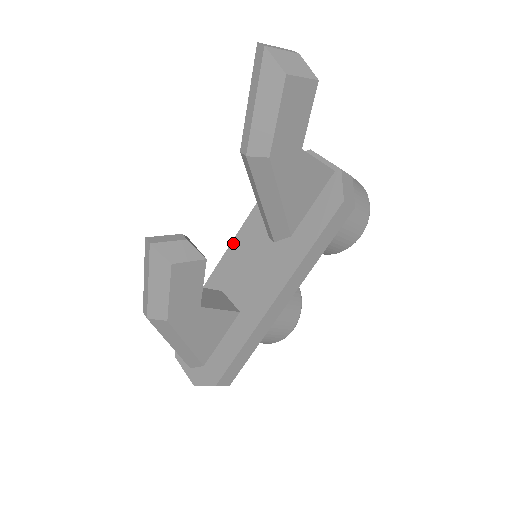
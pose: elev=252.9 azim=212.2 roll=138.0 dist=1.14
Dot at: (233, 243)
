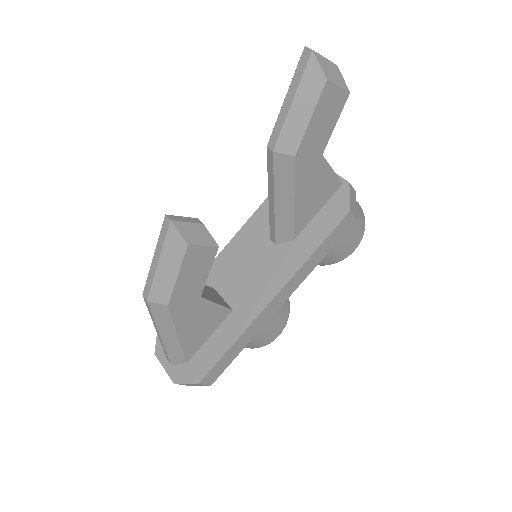
Dot at: (231, 243)
